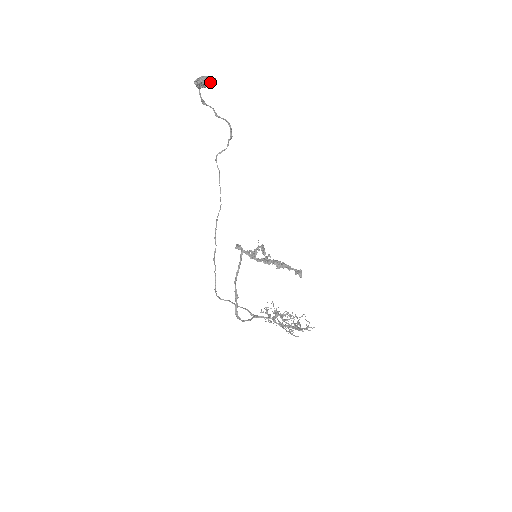
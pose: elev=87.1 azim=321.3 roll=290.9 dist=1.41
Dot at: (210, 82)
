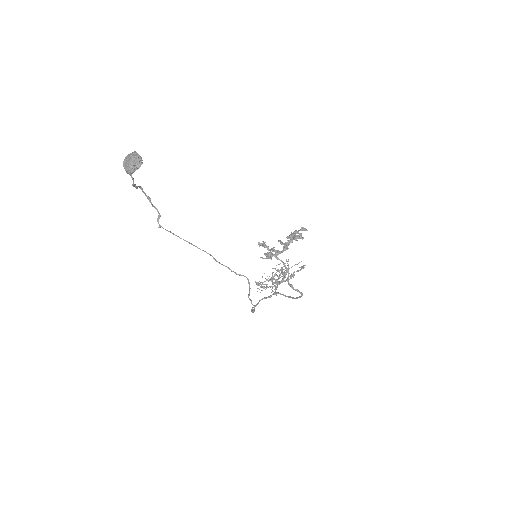
Dot at: (140, 159)
